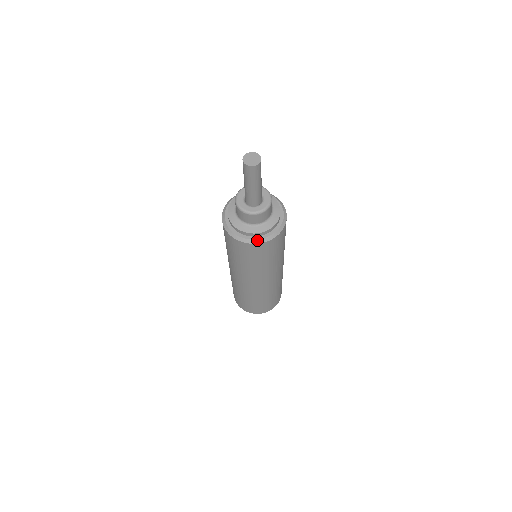
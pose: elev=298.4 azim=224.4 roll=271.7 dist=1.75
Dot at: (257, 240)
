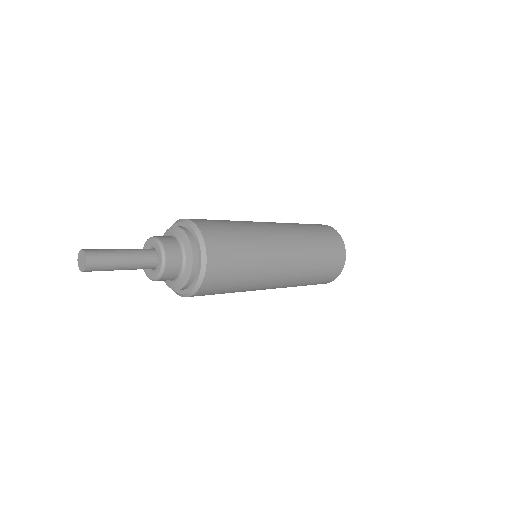
Dot at: (193, 289)
